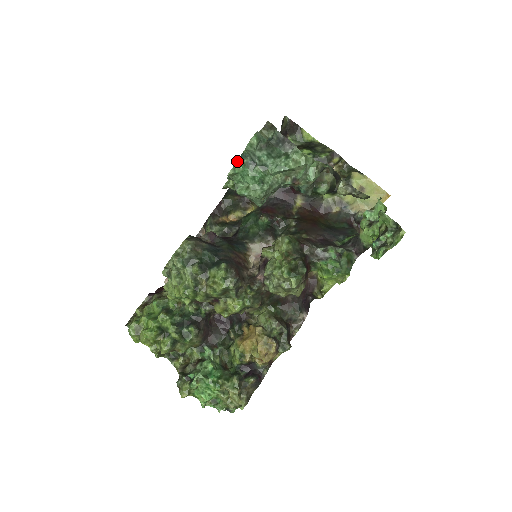
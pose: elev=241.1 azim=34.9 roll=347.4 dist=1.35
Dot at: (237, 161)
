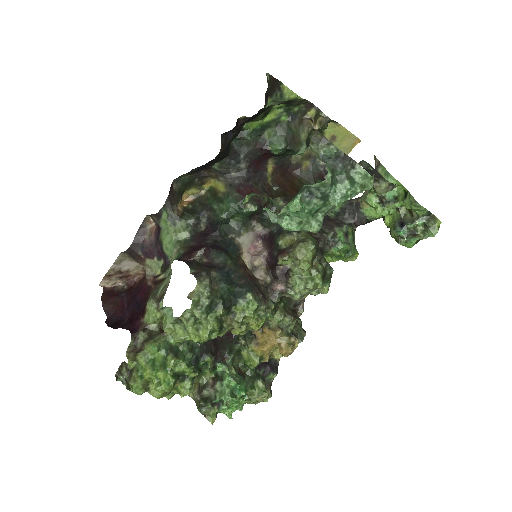
Dot at: (293, 198)
